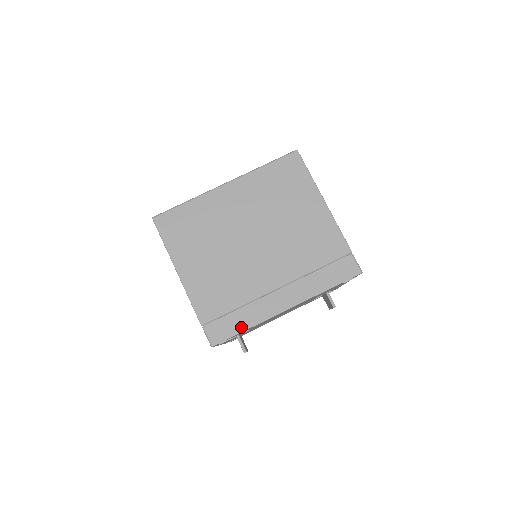
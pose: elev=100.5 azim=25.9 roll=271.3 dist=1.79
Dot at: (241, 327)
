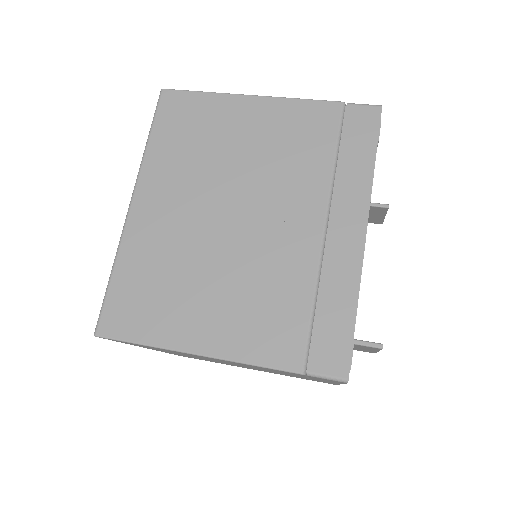
Dot at: (347, 316)
